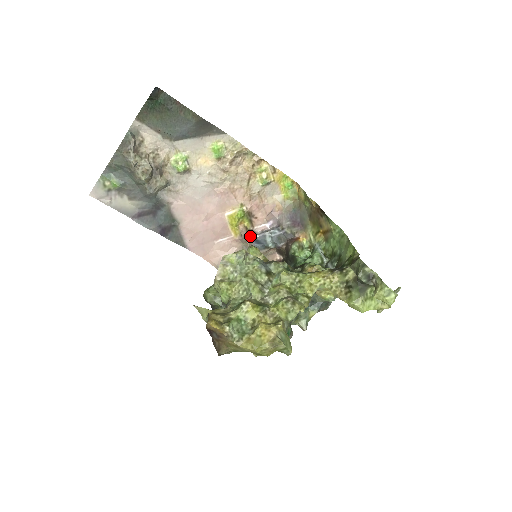
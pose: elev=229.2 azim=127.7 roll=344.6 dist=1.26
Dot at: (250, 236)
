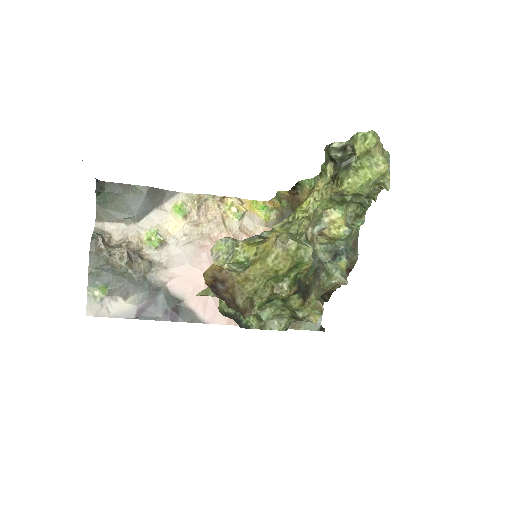
Dot at: occluded
